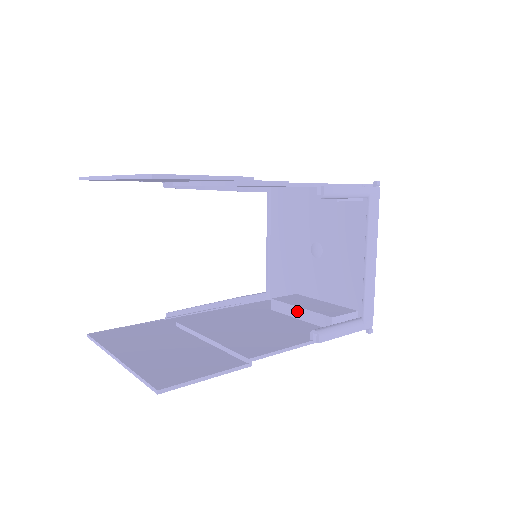
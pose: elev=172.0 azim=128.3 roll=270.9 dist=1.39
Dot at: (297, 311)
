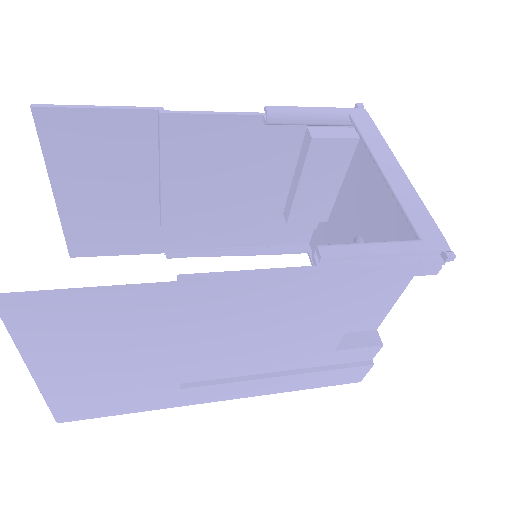
Dot at: occluded
